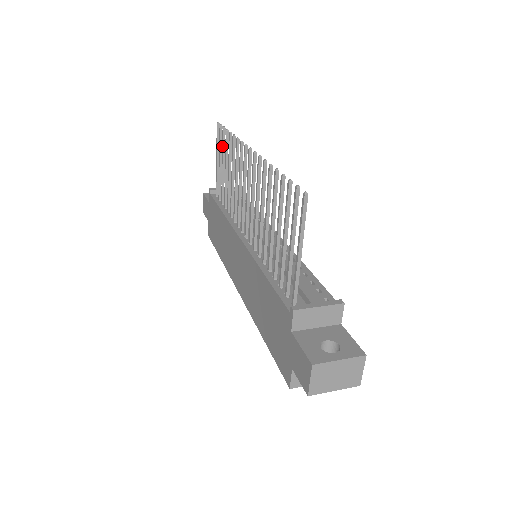
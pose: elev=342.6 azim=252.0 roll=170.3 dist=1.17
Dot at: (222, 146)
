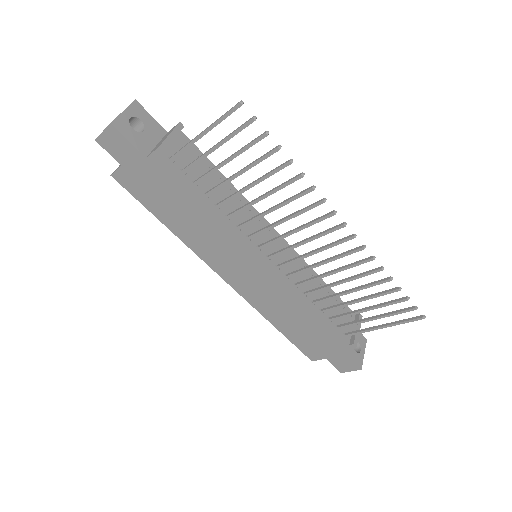
Dot at: (248, 147)
